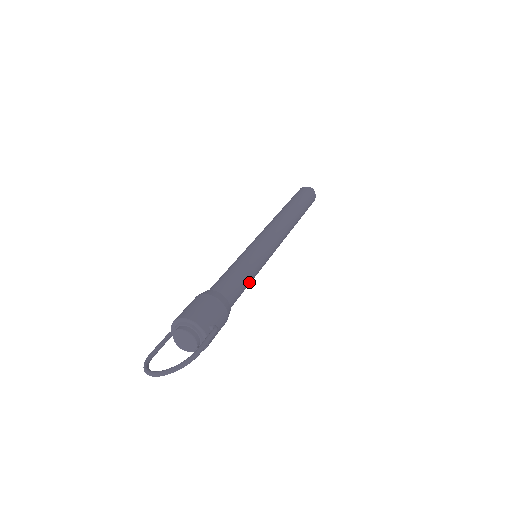
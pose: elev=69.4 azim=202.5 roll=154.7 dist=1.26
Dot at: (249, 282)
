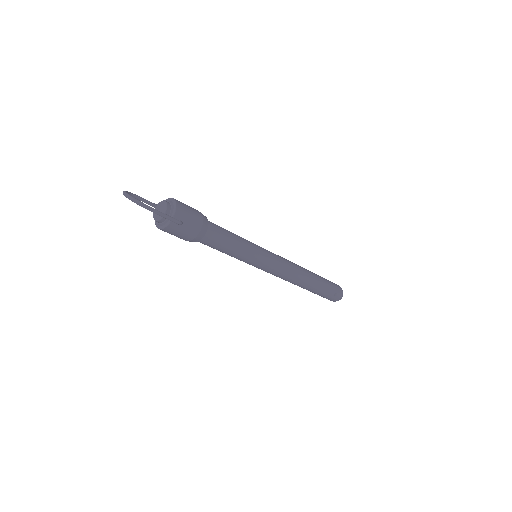
Dot at: (232, 252)
